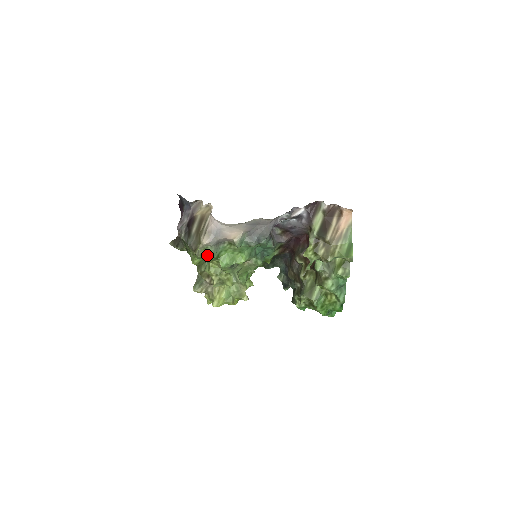
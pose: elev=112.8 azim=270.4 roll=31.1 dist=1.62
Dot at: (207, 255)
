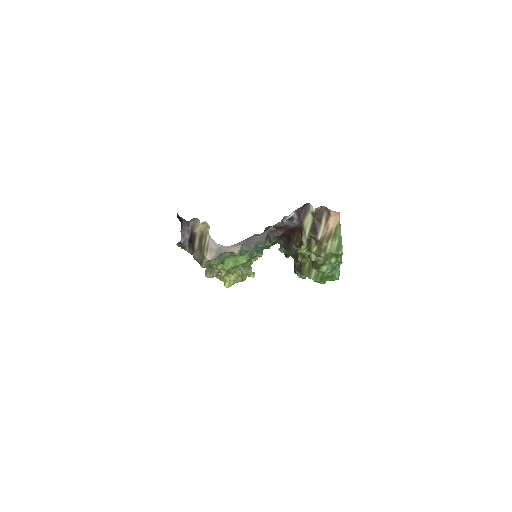
Dot at: (212, 264)
